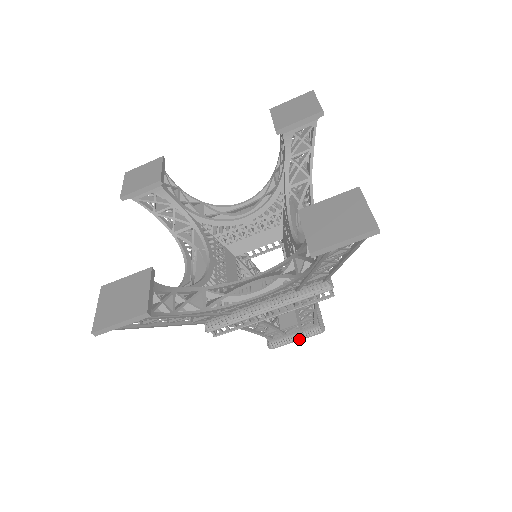
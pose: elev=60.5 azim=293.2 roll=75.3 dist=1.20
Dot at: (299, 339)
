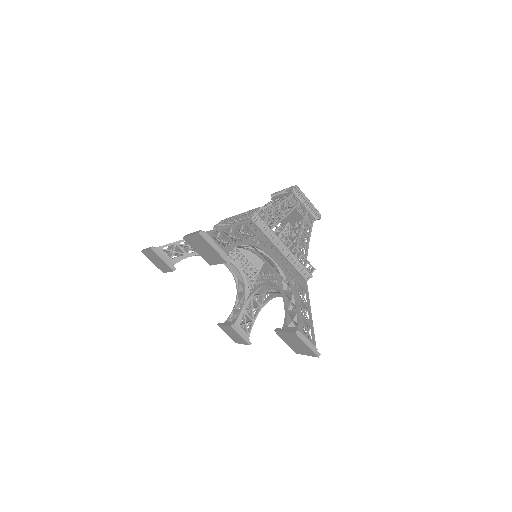
Dot at: occluded
